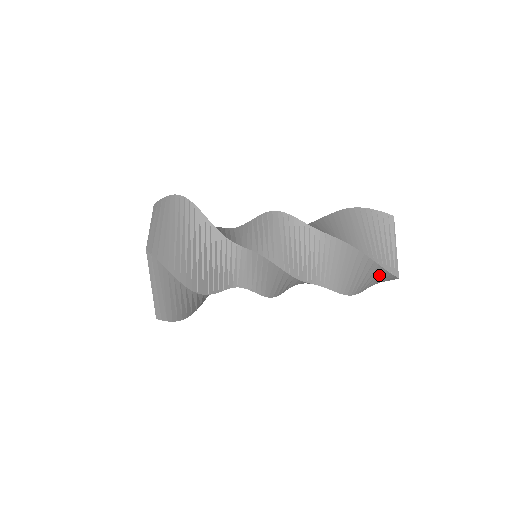
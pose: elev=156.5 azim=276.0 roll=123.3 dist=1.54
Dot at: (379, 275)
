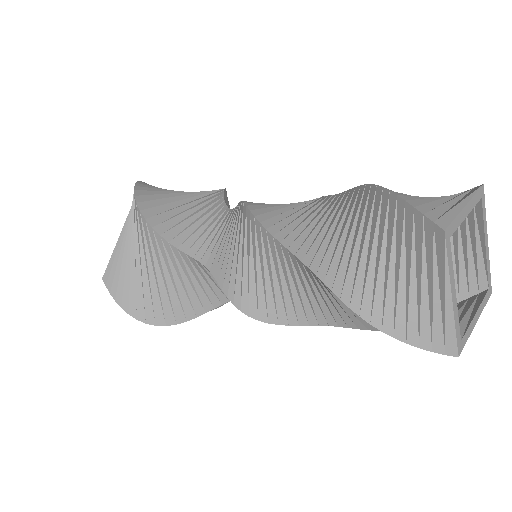
Dot at: occluded
